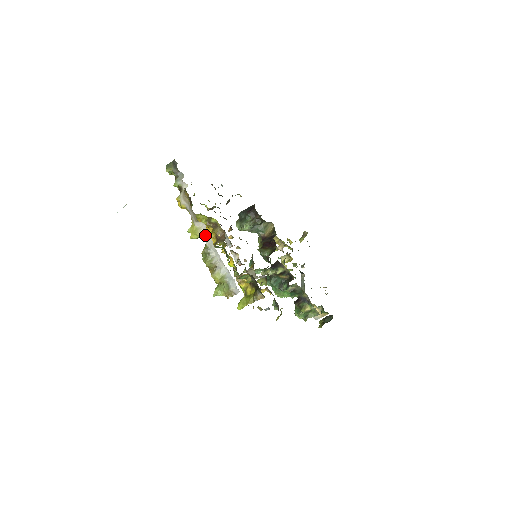
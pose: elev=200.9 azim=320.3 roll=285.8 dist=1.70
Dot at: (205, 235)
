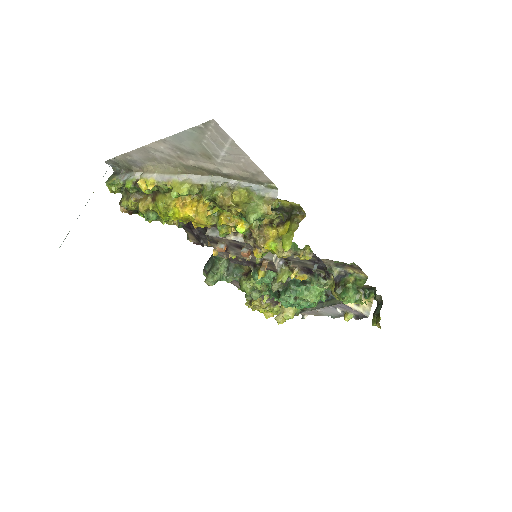
Dot at: (196, 181)
